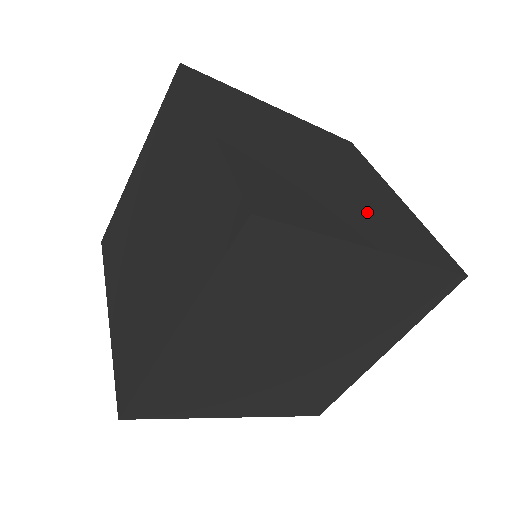
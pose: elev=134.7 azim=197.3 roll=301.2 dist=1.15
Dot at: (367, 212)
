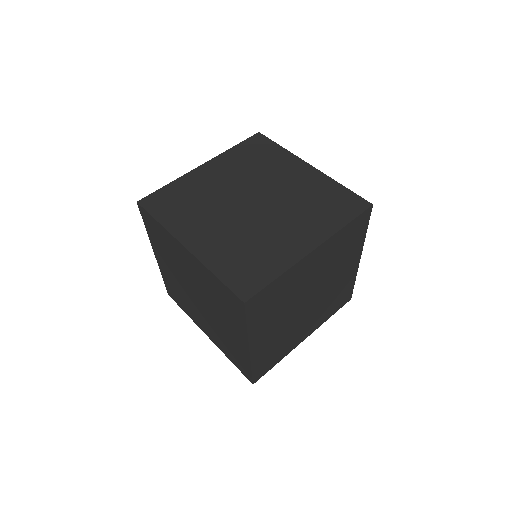
Dot at: (296, 218)
